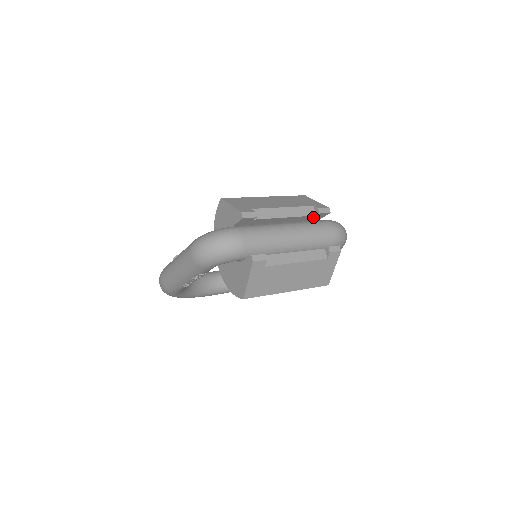
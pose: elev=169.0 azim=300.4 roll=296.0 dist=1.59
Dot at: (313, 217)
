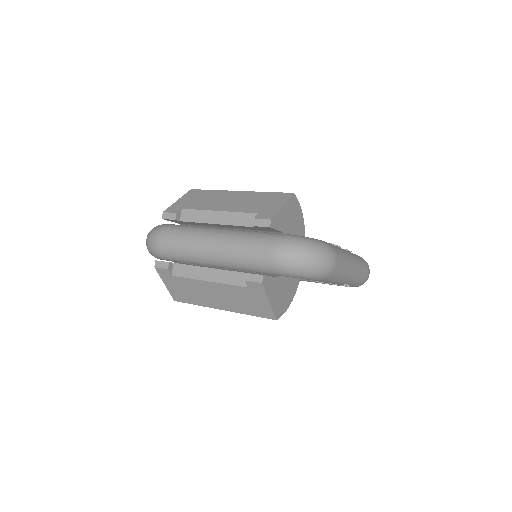
Dot at: (260, 228)
